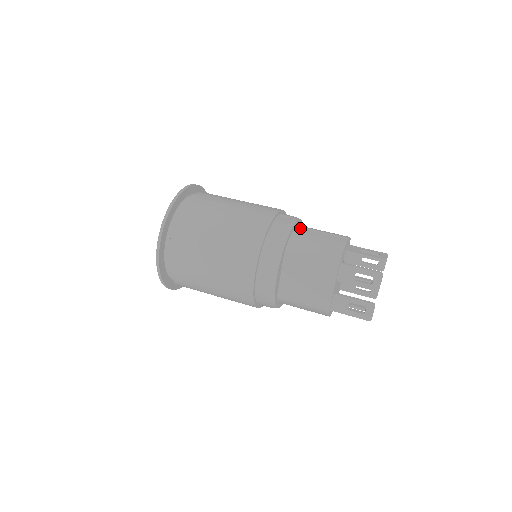
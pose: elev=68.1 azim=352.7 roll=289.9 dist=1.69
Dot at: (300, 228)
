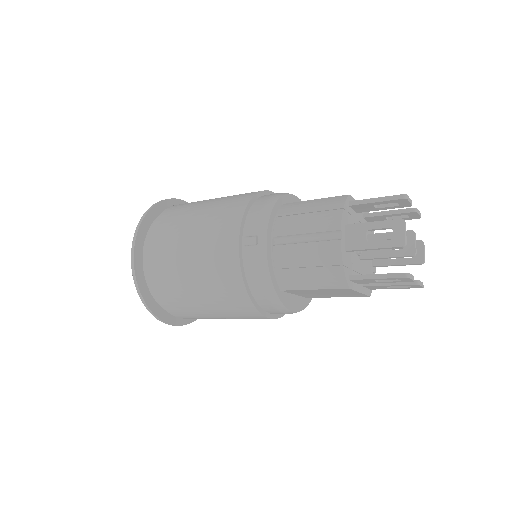
Dot at: (276, 238)
